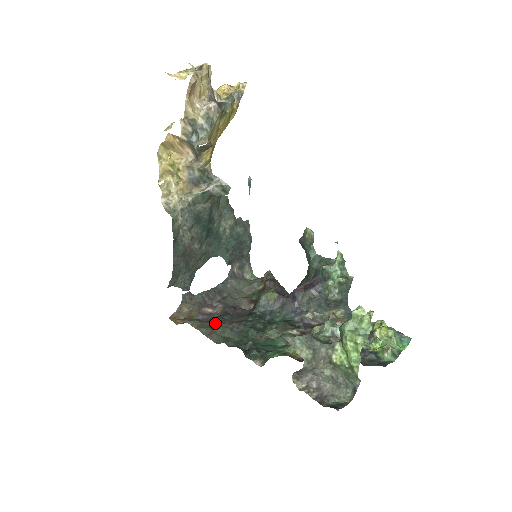
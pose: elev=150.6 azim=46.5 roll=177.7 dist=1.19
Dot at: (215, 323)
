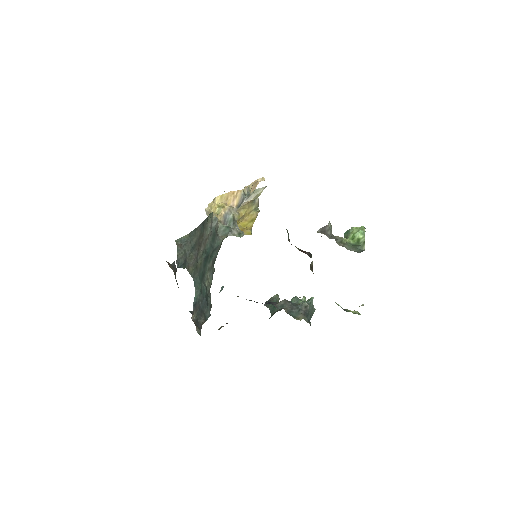
Dot at: occluded
